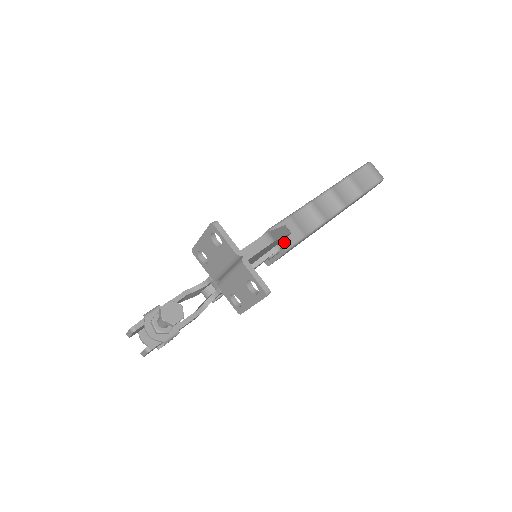
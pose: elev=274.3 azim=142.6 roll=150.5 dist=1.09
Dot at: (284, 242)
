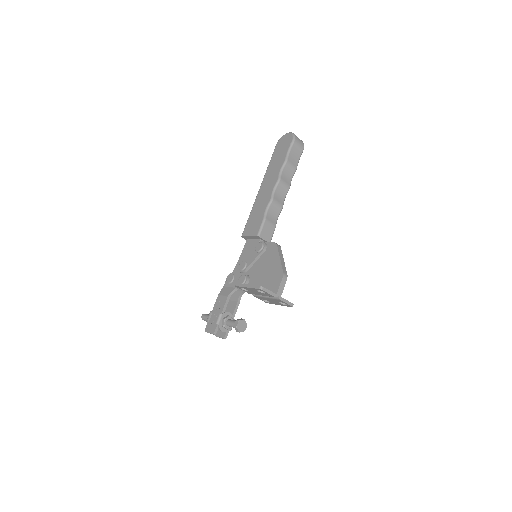
Dot at: (268, 239)
